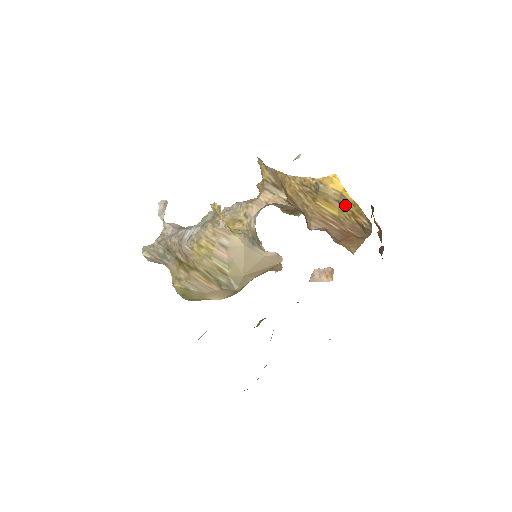
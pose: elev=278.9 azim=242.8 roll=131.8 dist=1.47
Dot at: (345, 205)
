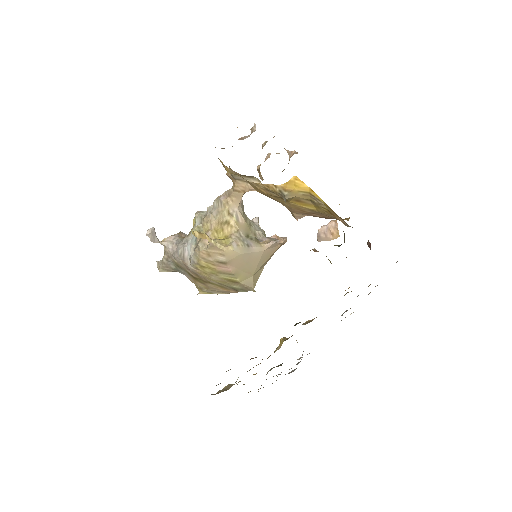
Dot at: (318, 204)
